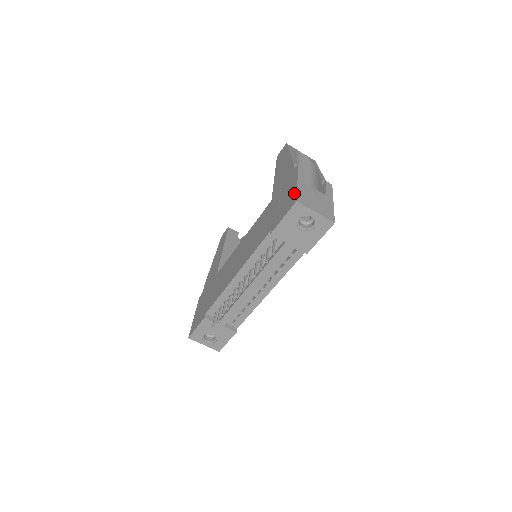
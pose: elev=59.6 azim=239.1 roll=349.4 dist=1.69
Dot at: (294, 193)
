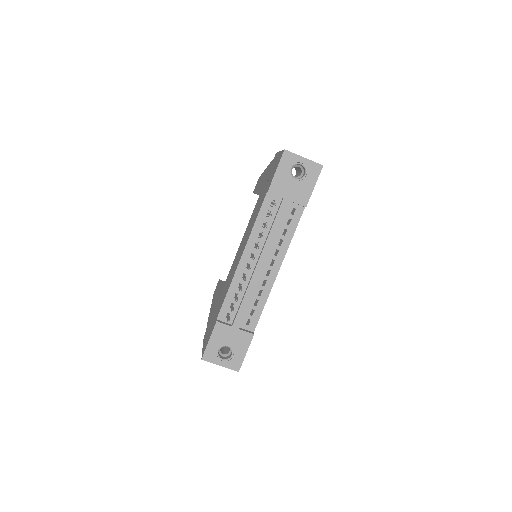
Dot at: (280, 154)
